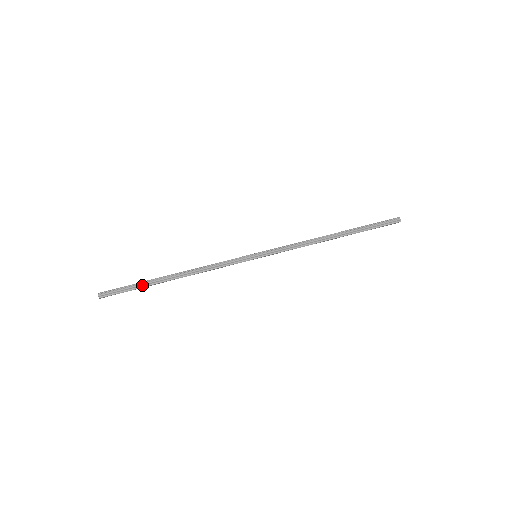
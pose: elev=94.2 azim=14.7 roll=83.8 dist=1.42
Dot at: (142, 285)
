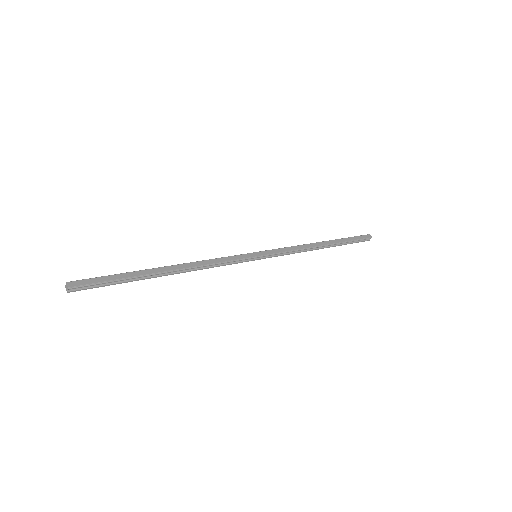
Dot at: (130, 280)
